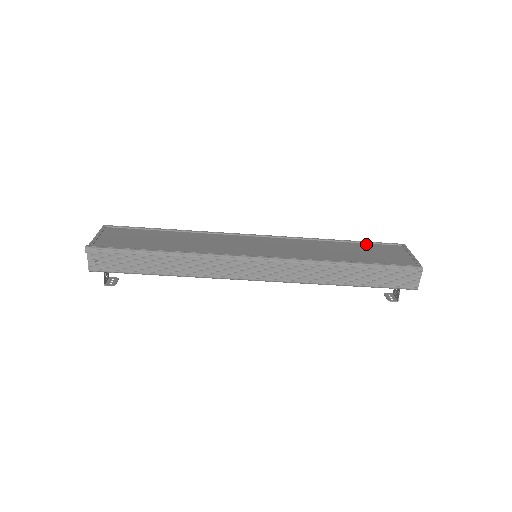
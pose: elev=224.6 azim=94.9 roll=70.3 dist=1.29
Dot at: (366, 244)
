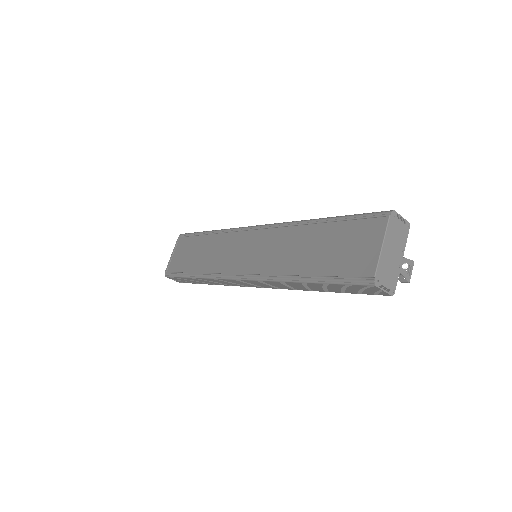
Dot at: (344, 223)
